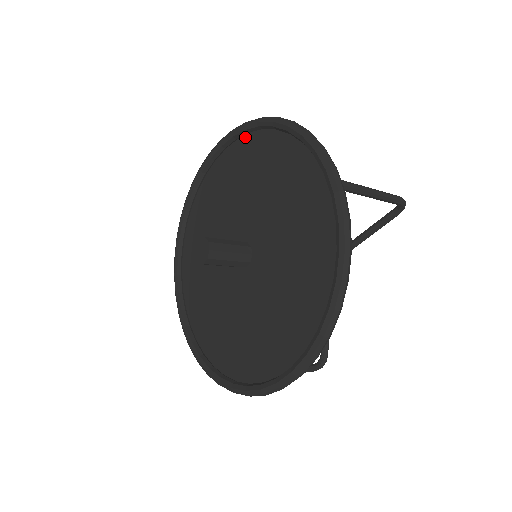
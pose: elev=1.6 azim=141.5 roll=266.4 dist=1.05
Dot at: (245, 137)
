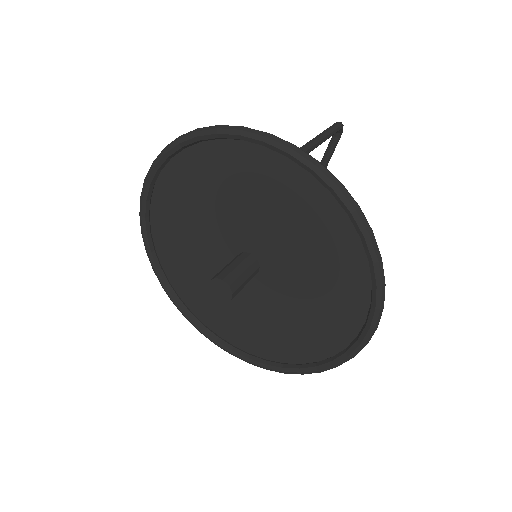
Dot at: (170, 163)
